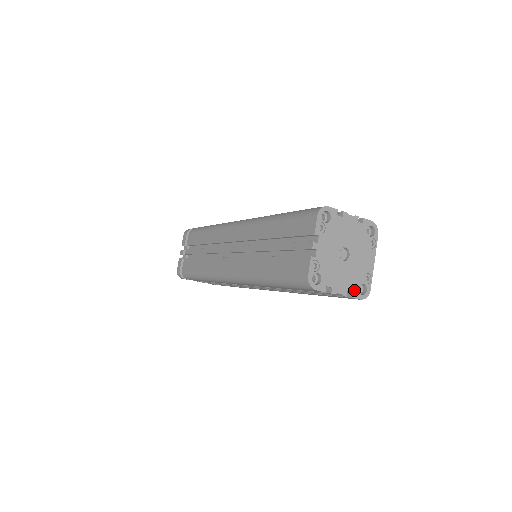
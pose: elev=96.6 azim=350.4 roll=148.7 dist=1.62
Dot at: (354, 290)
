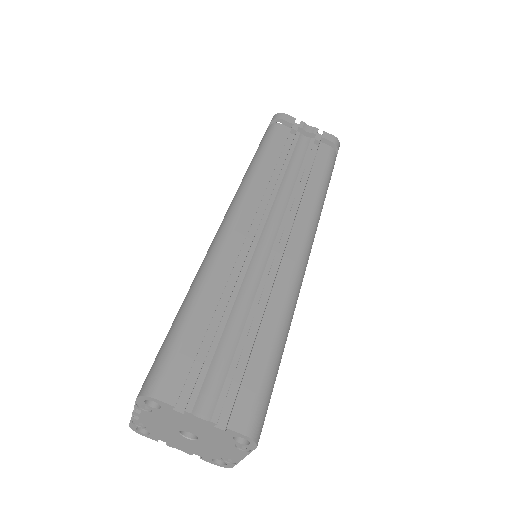
Dot at: (204, 457)
